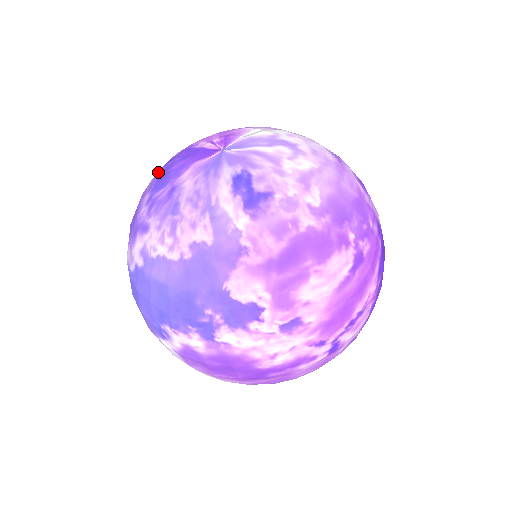
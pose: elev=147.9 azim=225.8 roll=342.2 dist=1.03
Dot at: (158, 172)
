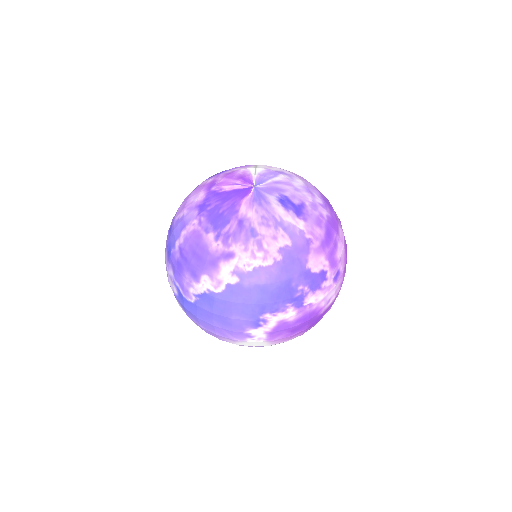
Dot at: (200, 217)
